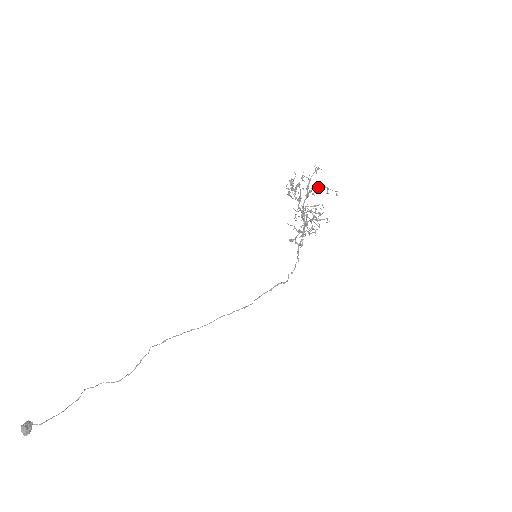
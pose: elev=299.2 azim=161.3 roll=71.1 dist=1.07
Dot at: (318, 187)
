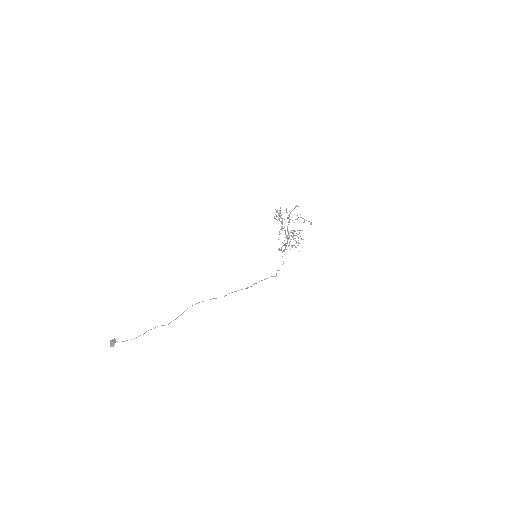
Dot at: occluded
